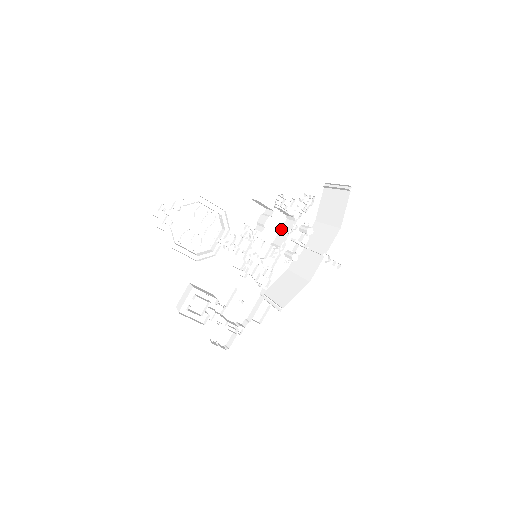
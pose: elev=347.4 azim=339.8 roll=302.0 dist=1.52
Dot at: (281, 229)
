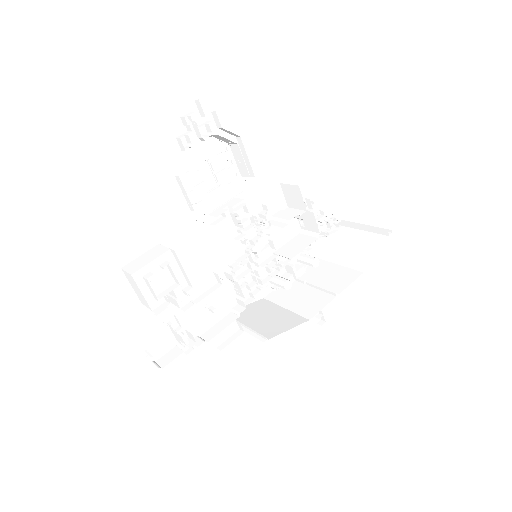
Dot at: (290, 241)
